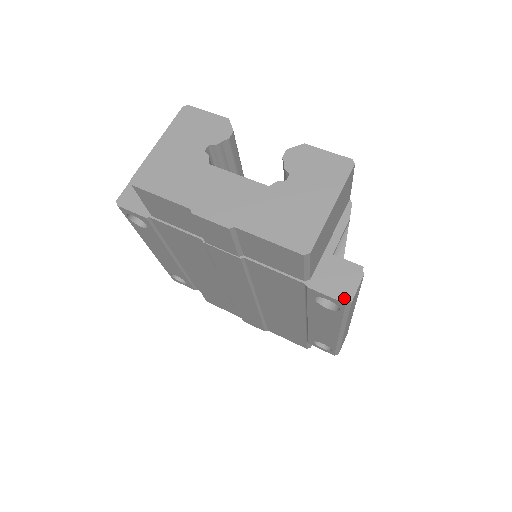
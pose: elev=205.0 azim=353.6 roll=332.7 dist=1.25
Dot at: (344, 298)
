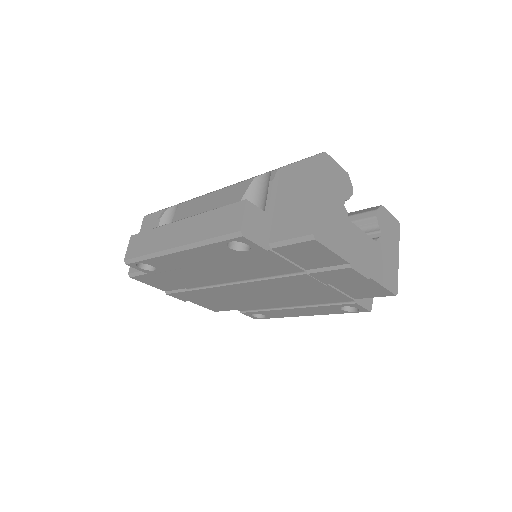
Dot at: (370, 308)
